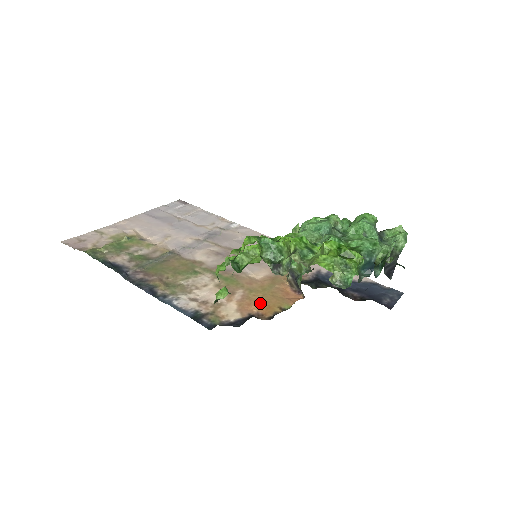
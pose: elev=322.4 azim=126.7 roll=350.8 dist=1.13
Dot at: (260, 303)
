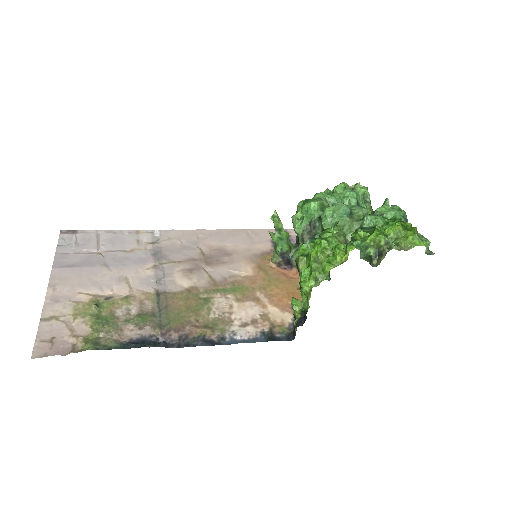
Dot at: (284, 294)
